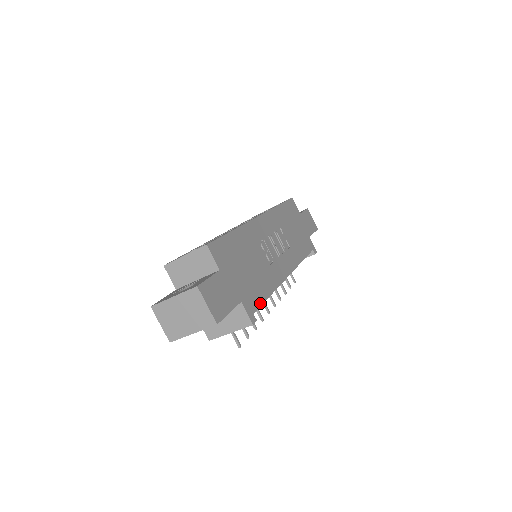
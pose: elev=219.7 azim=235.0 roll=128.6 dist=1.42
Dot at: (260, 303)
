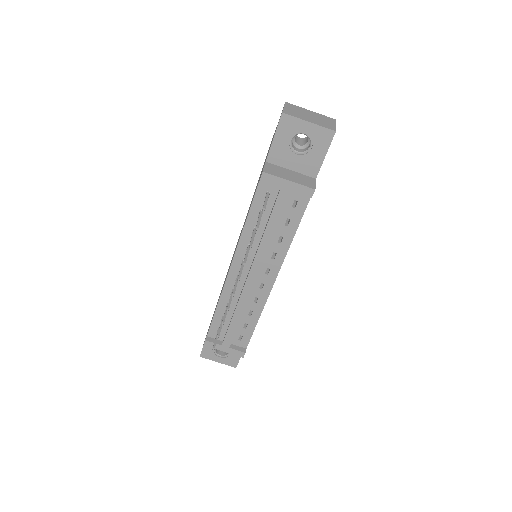
Dot at: occluded
